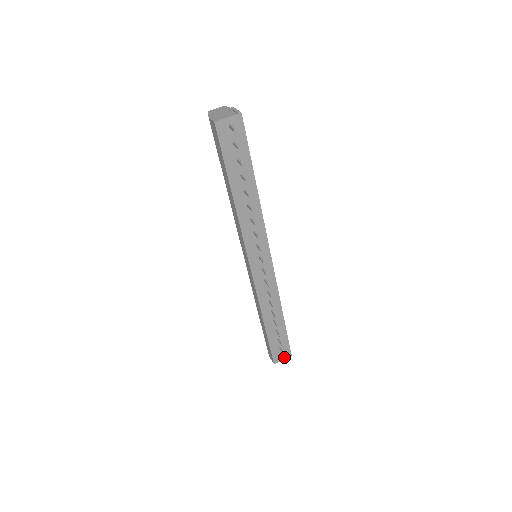
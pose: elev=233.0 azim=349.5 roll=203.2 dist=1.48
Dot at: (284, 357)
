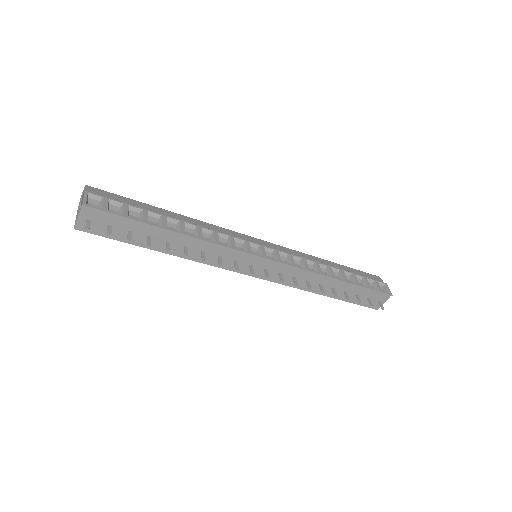
Dot at: (383, 300)
